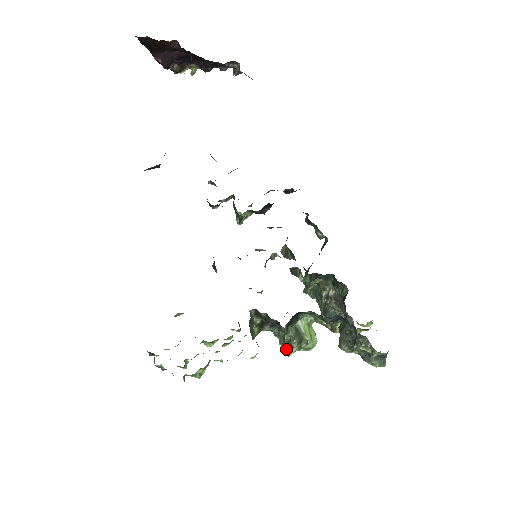
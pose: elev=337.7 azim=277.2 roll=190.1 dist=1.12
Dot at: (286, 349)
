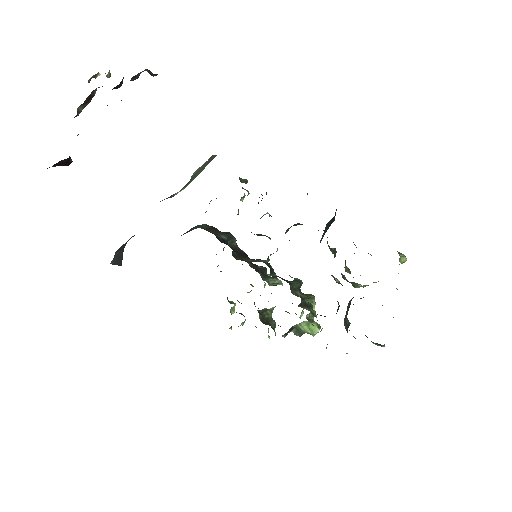
Dot at: occluded
